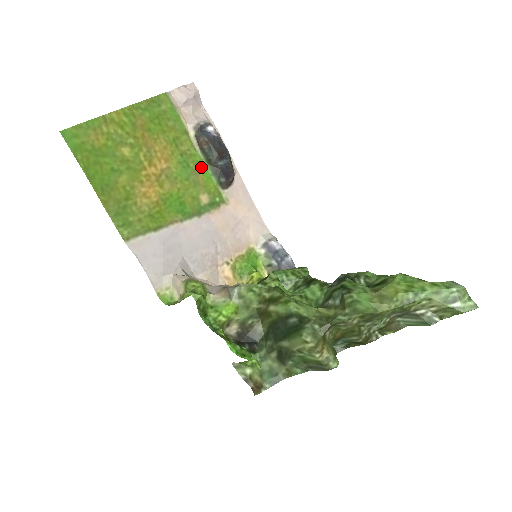
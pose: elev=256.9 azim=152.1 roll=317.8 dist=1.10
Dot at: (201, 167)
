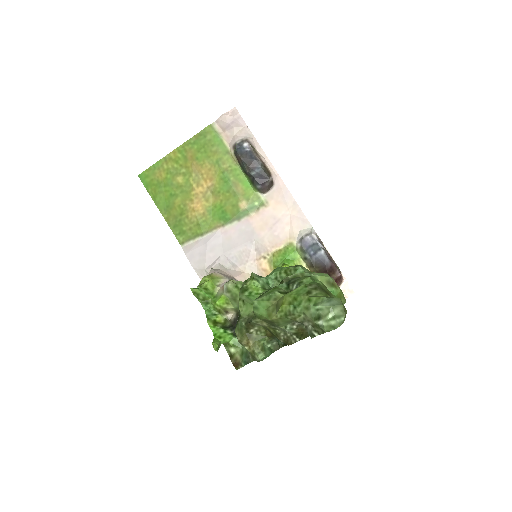
Dot at: (241, 179)
